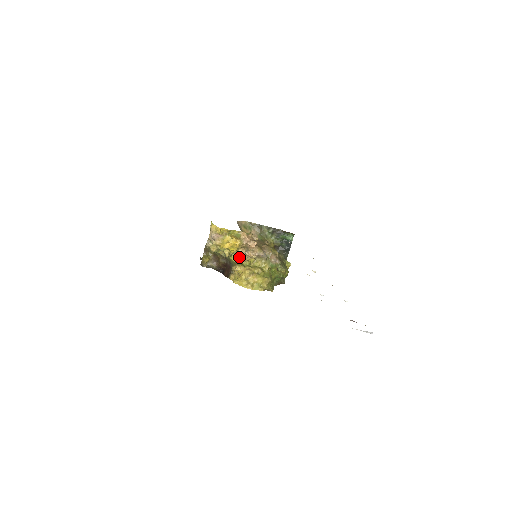
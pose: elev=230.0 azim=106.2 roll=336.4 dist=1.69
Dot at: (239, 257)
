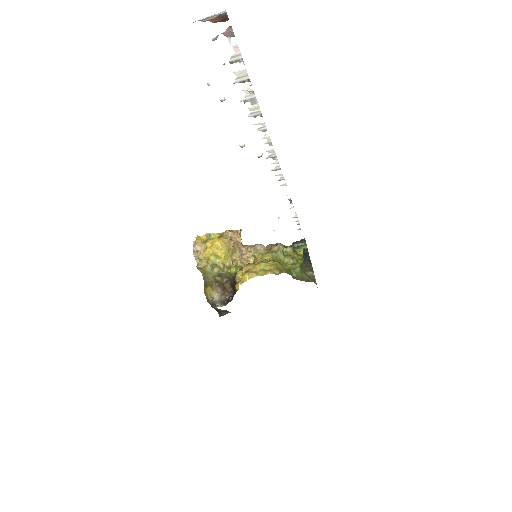
Dot at: (239, 266)
